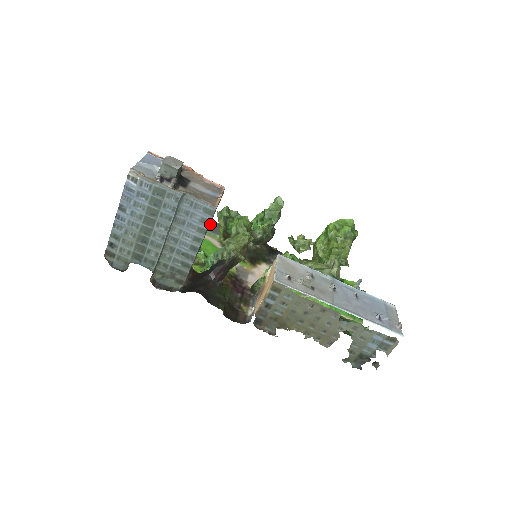
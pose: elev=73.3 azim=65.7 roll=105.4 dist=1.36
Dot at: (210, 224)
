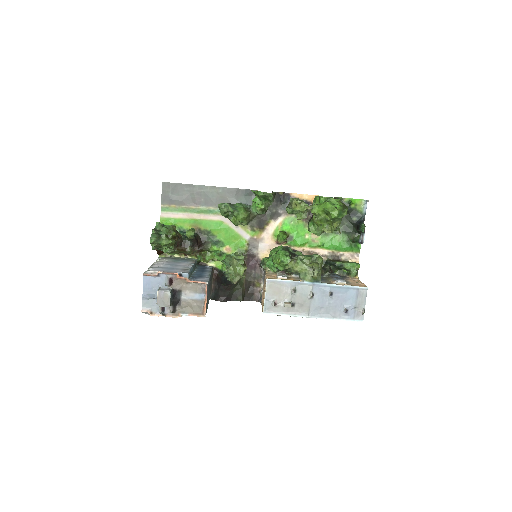
Dot at: (218, 195)
